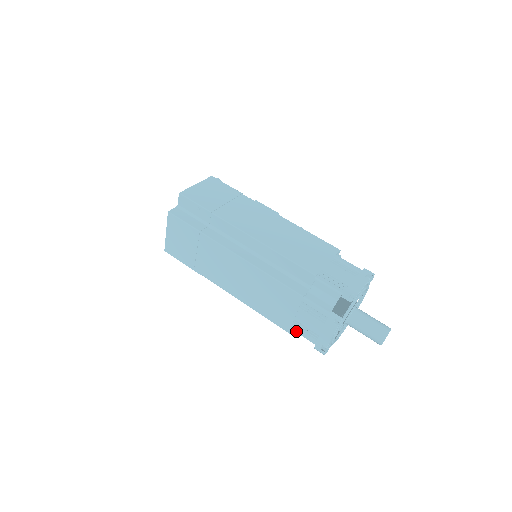
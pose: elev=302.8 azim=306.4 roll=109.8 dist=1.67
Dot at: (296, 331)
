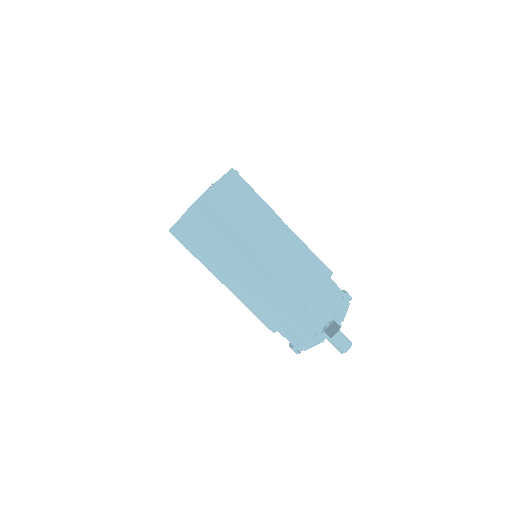
Dot at: (281, 333)
